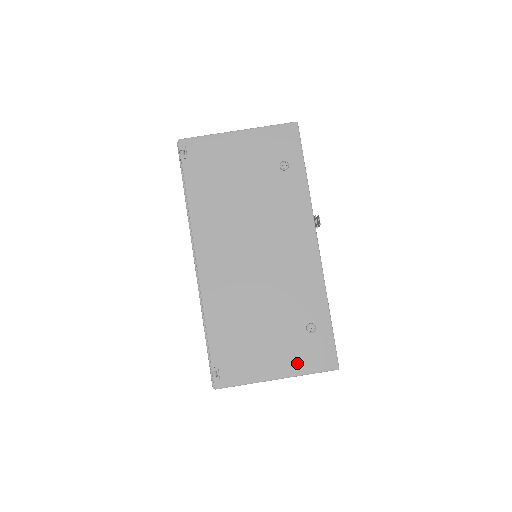
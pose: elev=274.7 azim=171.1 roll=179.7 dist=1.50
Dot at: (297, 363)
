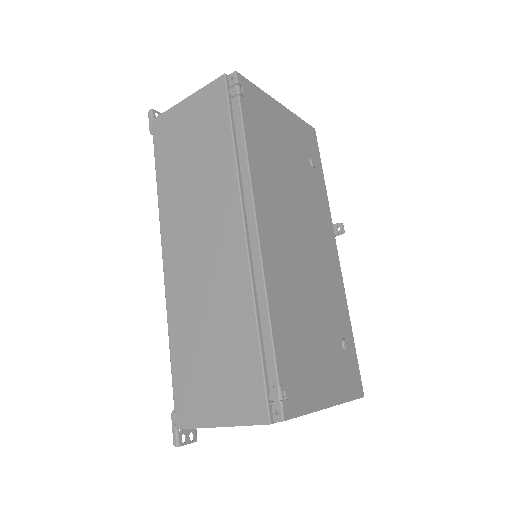
Dot at: (341, 386)
